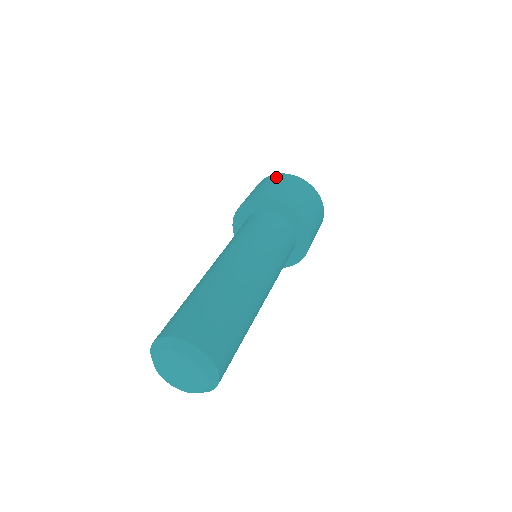
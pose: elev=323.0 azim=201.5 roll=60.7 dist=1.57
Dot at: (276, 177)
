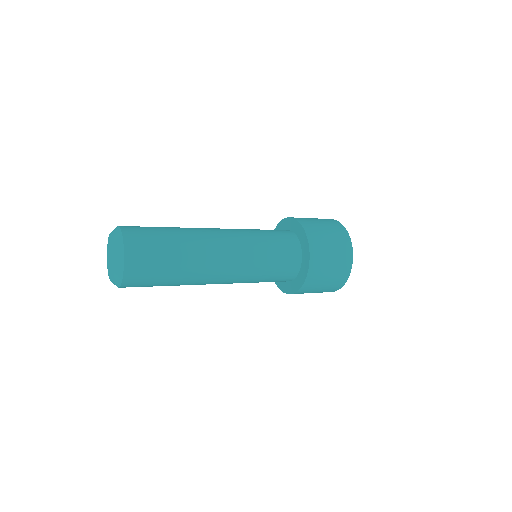
Dot at: occluded
